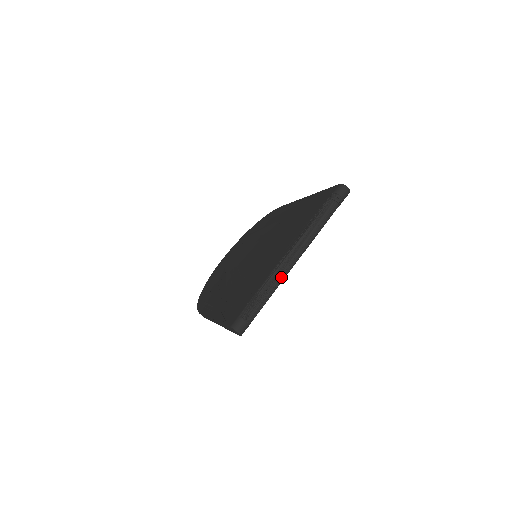
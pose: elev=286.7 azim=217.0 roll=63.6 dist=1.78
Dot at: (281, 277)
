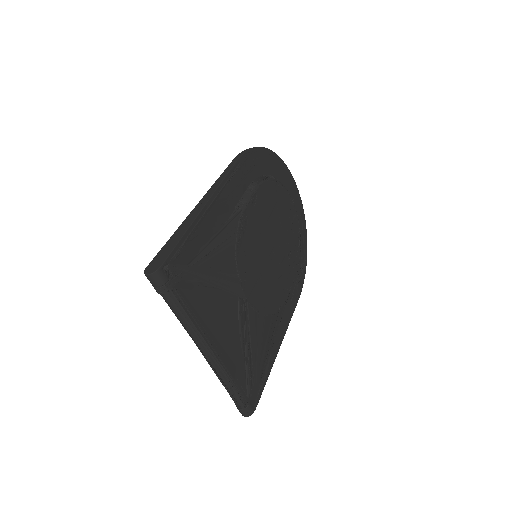
Dot at: (218, 372)
